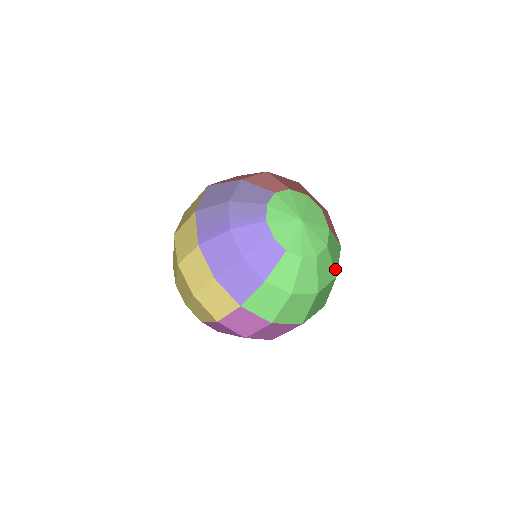
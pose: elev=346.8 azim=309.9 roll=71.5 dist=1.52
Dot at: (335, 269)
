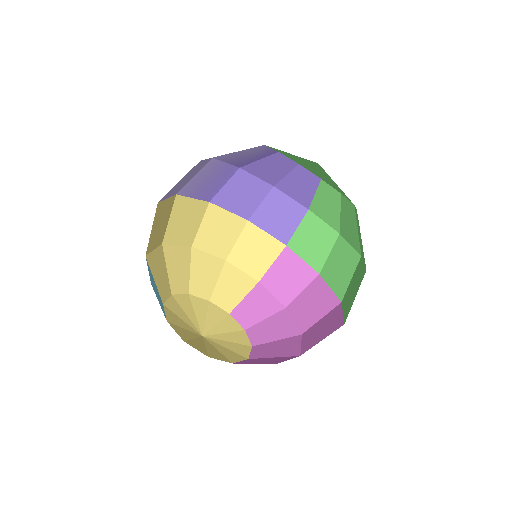
Dot at: occluded
